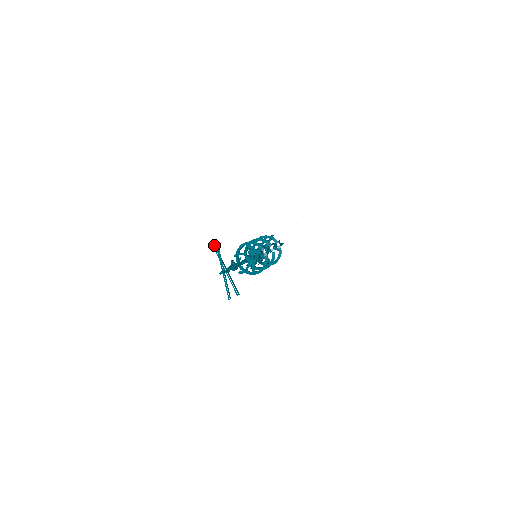
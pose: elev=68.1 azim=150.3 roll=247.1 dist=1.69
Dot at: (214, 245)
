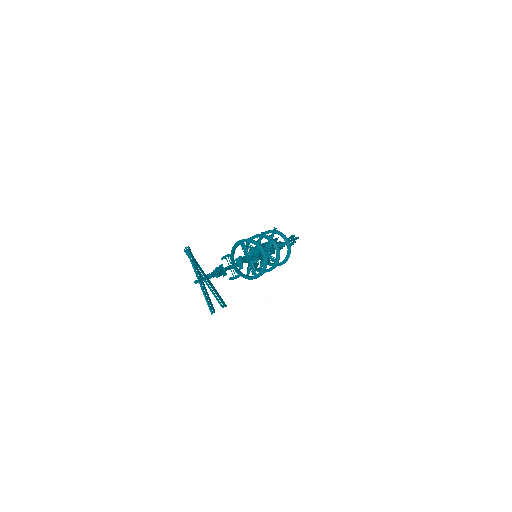
Dot at: occluded
